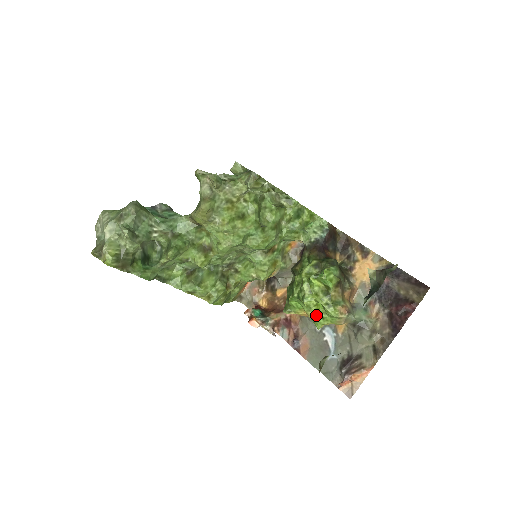
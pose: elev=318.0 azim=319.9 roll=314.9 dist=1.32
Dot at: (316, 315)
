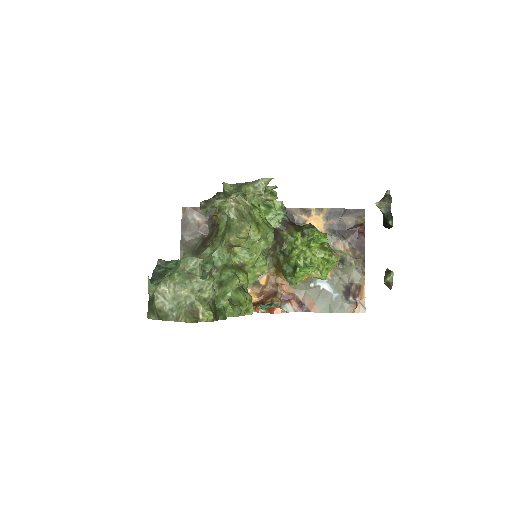
Dot at: (323, 270)
